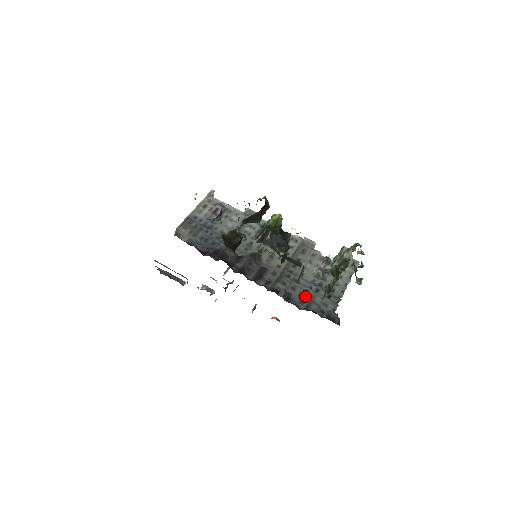
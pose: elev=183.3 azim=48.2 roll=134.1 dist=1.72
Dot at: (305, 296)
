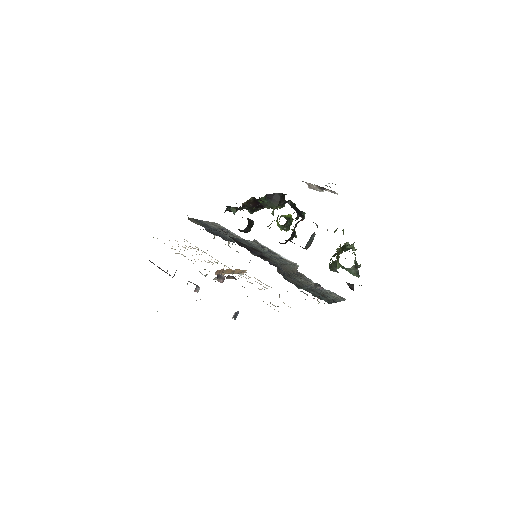
Dot at: (301, 286)
